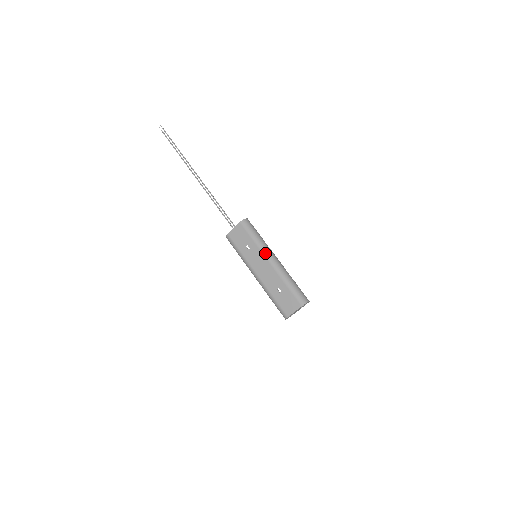
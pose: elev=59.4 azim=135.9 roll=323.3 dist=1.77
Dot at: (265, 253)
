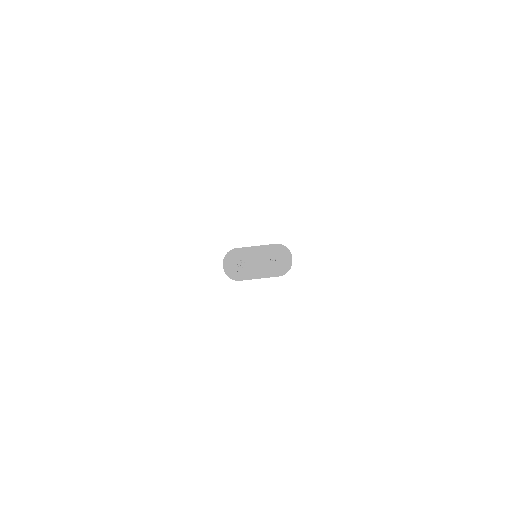
Dot at: occluded
